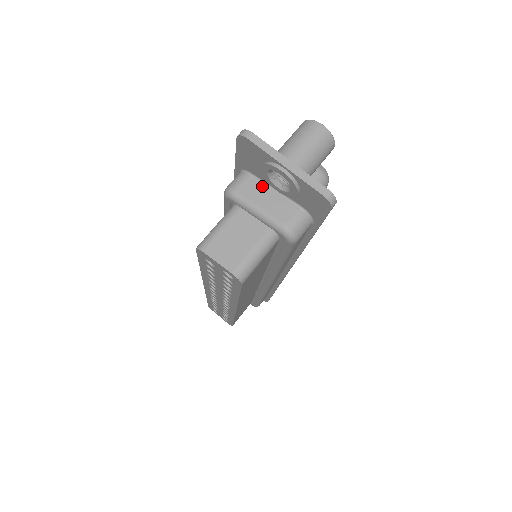
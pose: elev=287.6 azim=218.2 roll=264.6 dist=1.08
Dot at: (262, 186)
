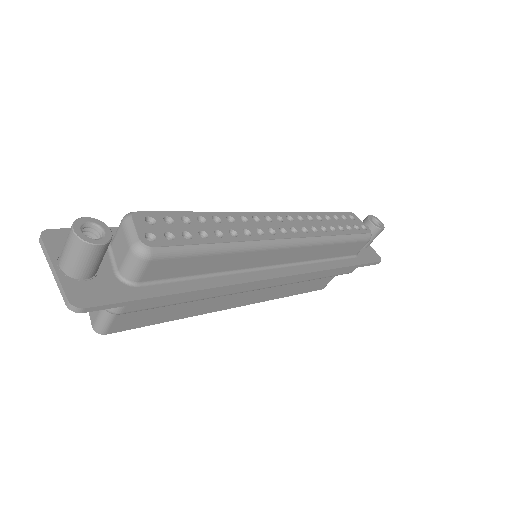
Dot at: occluded
